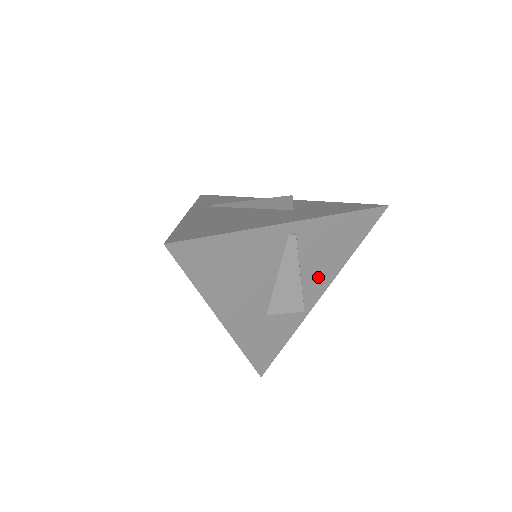
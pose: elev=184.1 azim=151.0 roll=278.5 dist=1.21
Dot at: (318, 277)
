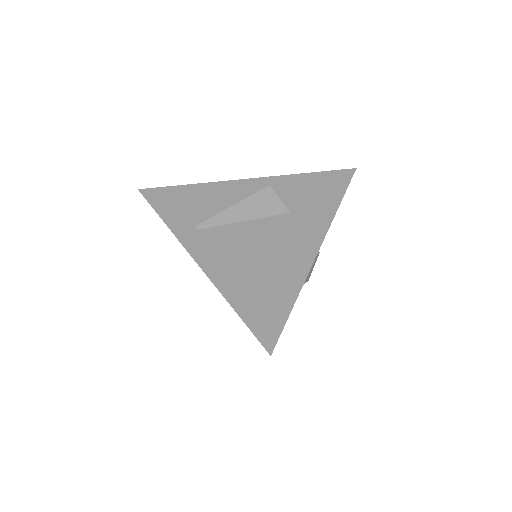
Dot at: occluded
